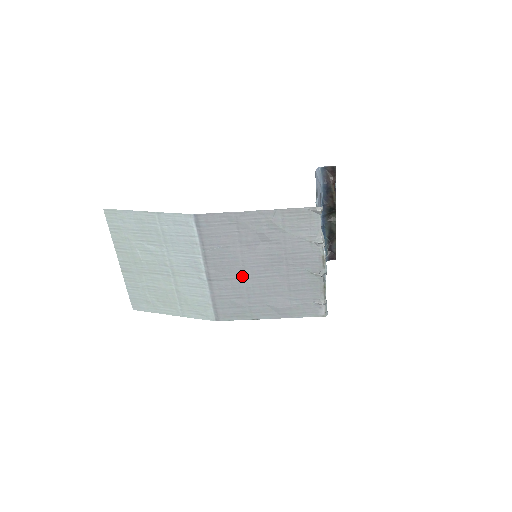
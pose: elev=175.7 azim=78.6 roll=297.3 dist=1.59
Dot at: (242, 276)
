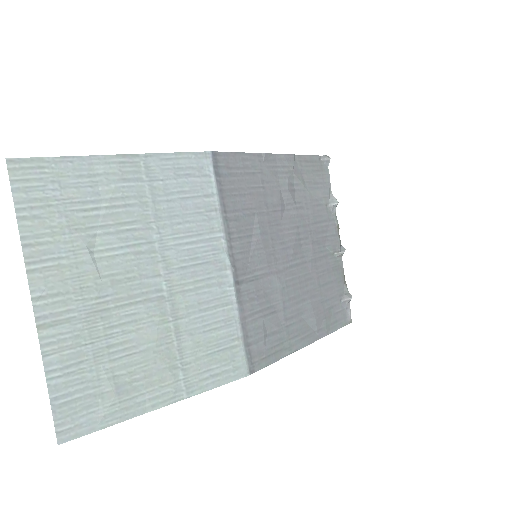
Dot at: (273, 268)
